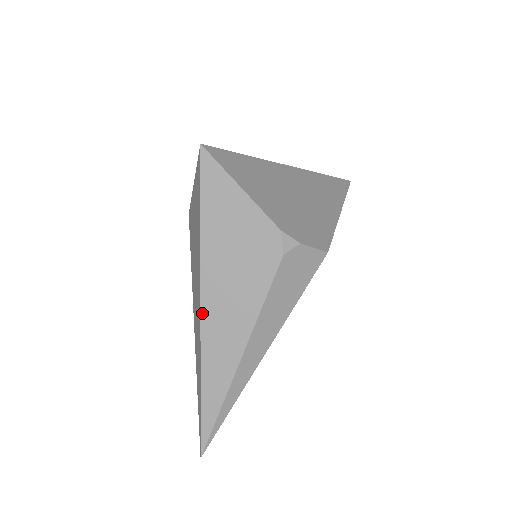
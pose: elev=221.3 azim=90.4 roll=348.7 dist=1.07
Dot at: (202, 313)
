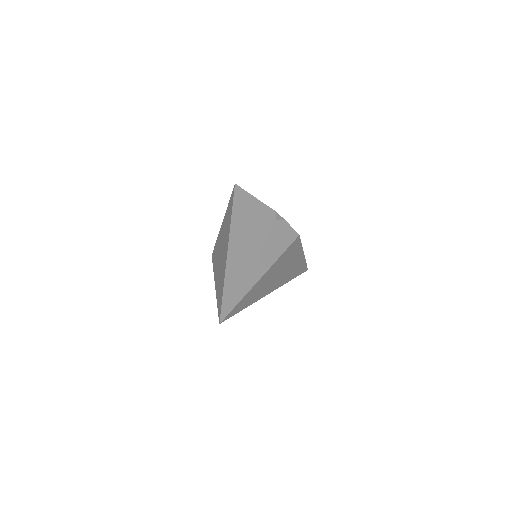
Dot at: (229, 245)
